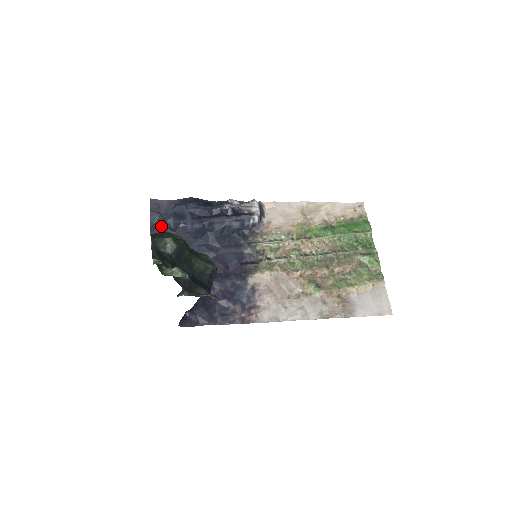
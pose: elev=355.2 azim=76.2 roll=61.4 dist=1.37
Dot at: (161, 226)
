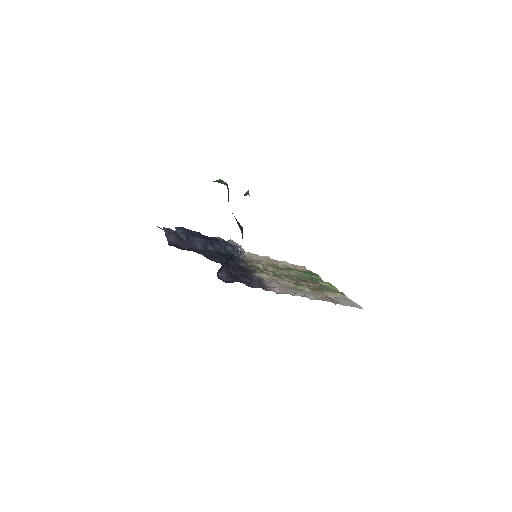
Dot at: (176, 233)
